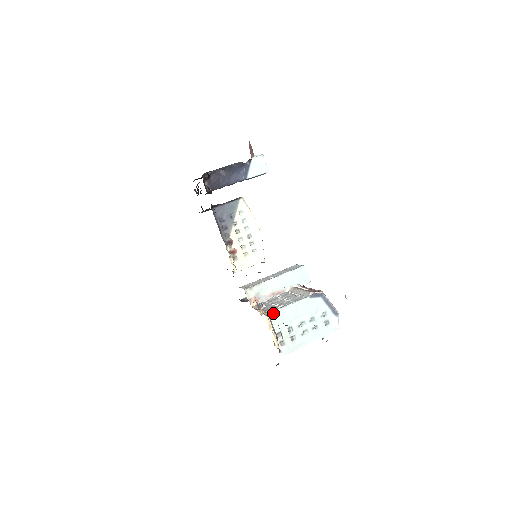
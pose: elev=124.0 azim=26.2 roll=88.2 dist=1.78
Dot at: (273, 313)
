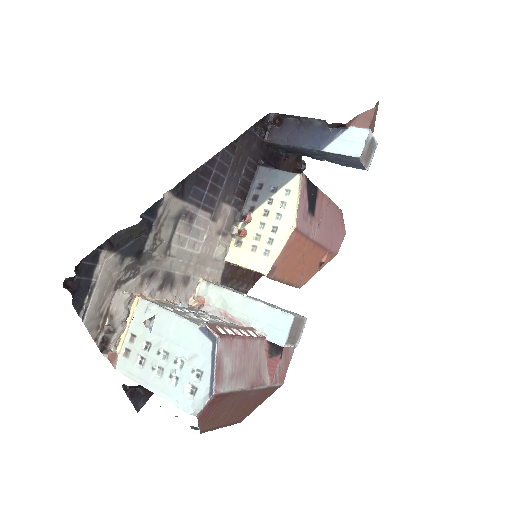
Dot at: (147, 303)
